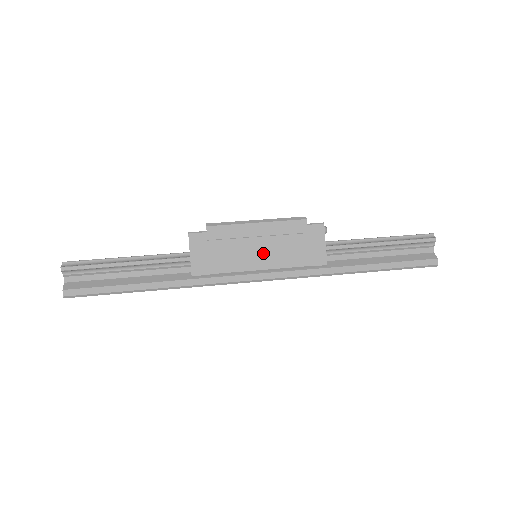
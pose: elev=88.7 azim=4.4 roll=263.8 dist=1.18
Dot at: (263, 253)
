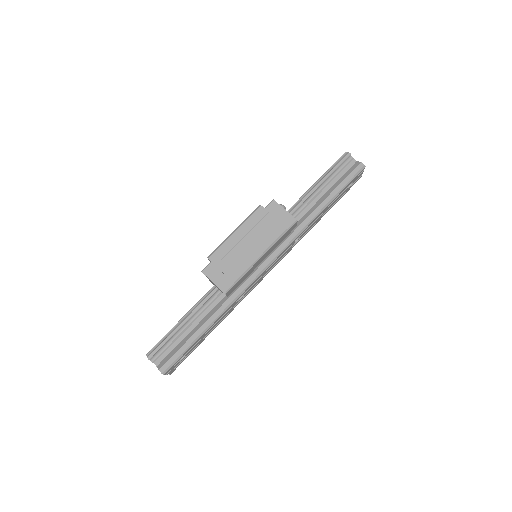
Dot at: (253, 245)
